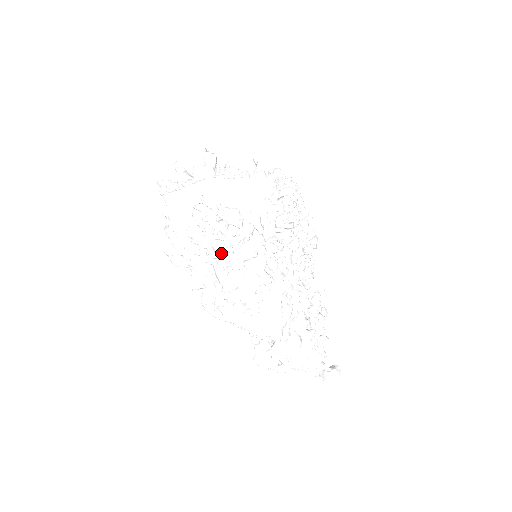
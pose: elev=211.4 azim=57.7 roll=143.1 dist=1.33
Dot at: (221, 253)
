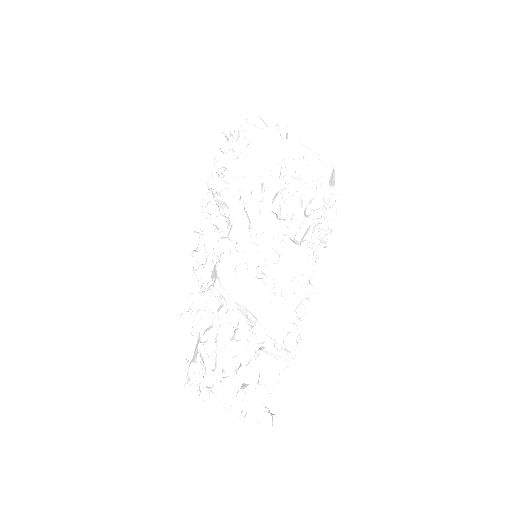
Dot at: (291, 217)
